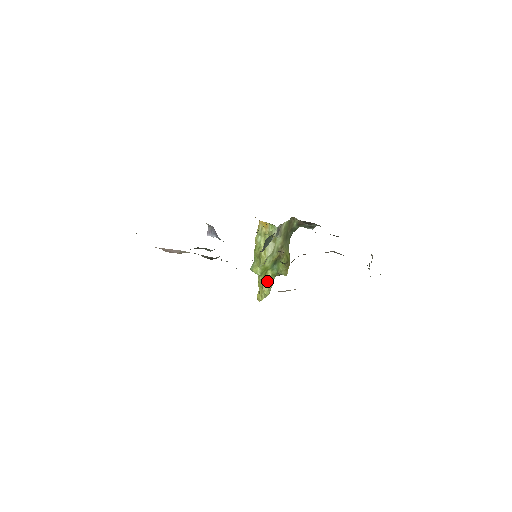
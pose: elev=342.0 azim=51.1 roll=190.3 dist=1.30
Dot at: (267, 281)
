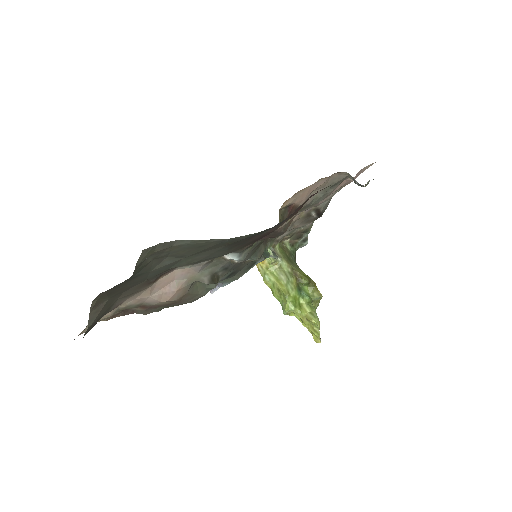
Dot at: (307, 311)
